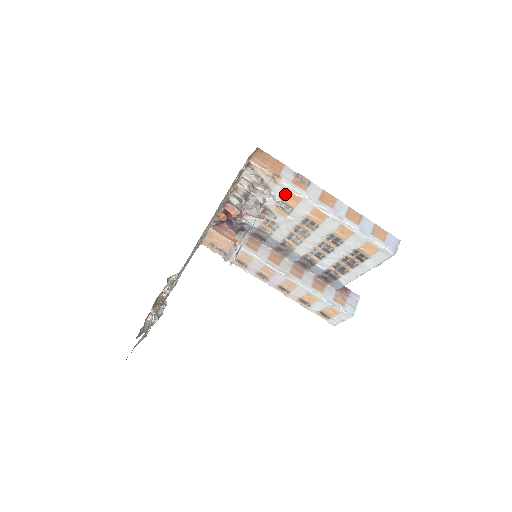
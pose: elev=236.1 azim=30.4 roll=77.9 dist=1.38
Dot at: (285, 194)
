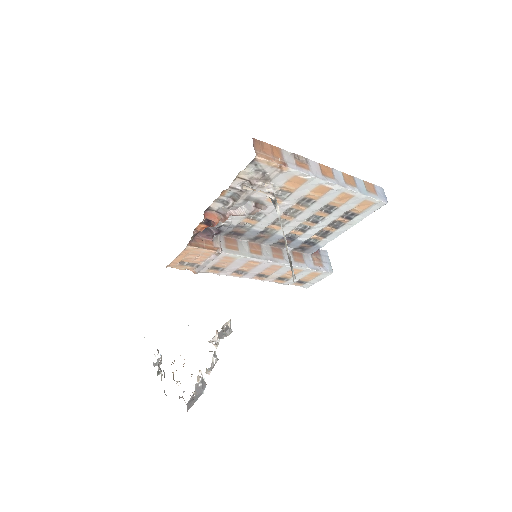
Dot at: (288, 180)
